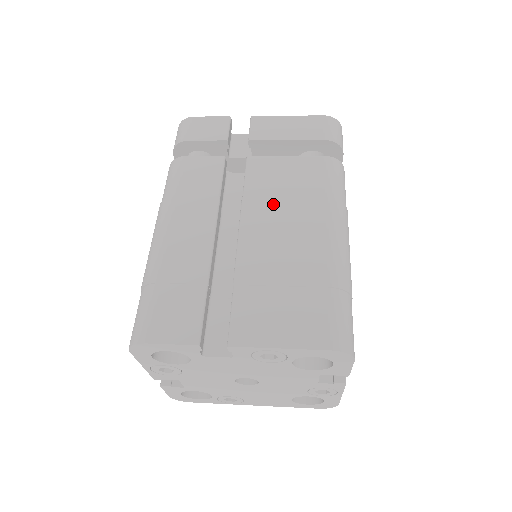
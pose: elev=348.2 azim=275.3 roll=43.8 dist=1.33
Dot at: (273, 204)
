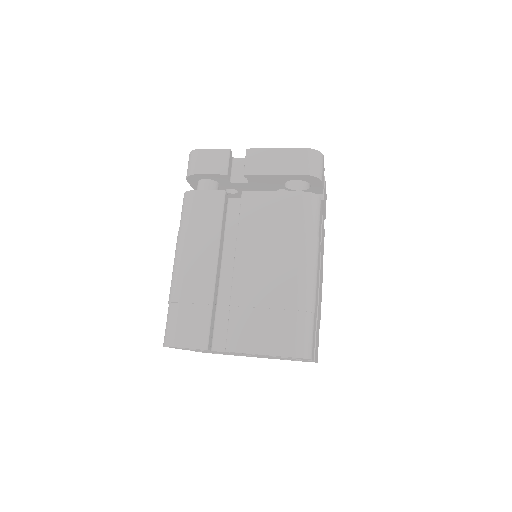
Dot at: (260, 238)
